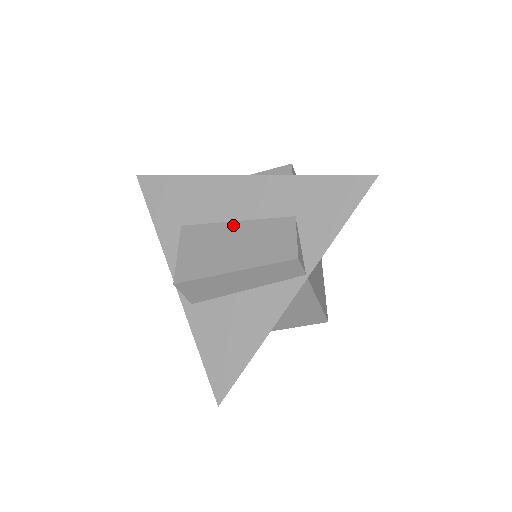
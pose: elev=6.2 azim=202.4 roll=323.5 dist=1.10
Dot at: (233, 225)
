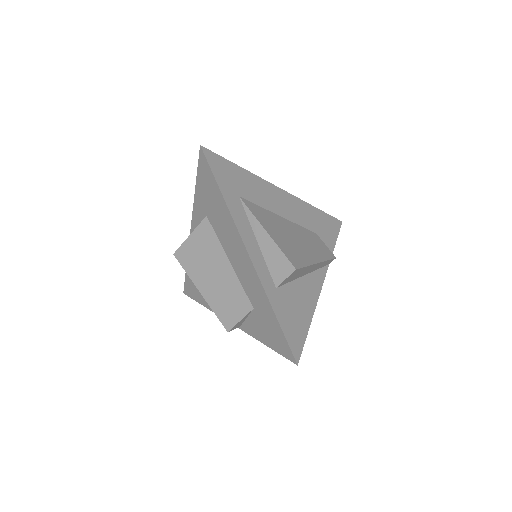
Dot at: (226, 262)
